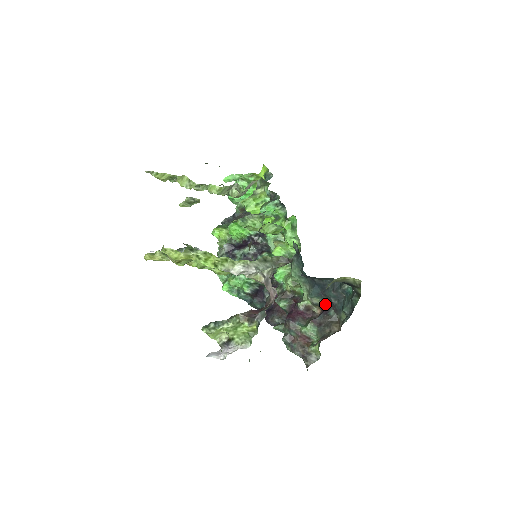
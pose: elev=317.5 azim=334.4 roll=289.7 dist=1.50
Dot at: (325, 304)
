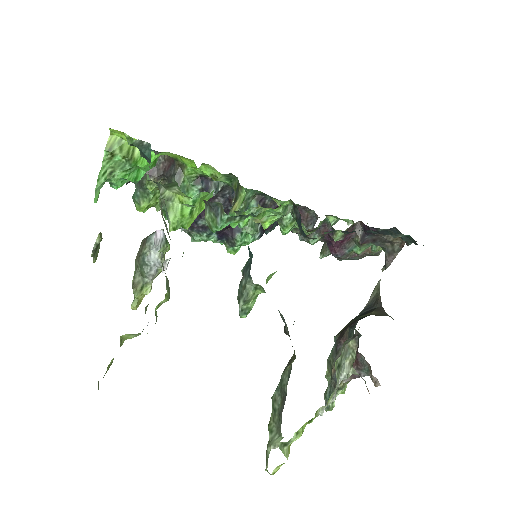
Dot at: (368, 227)
